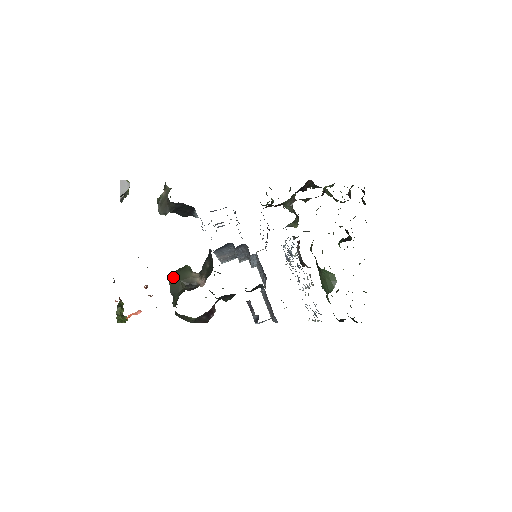
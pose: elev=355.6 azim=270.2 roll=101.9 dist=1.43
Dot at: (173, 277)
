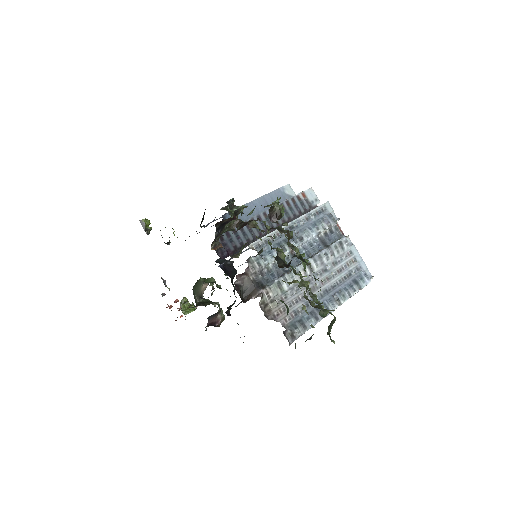
Dot at: (193, 290)
